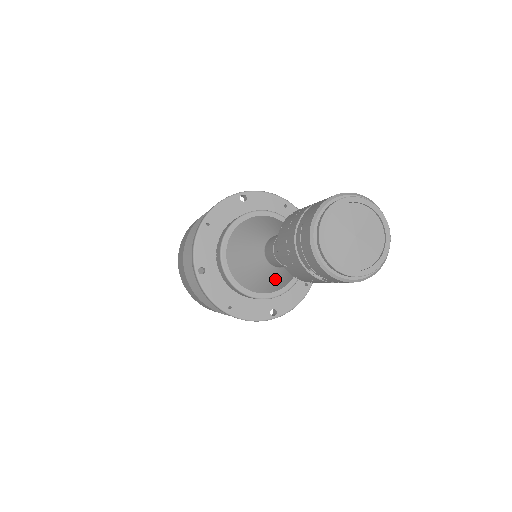
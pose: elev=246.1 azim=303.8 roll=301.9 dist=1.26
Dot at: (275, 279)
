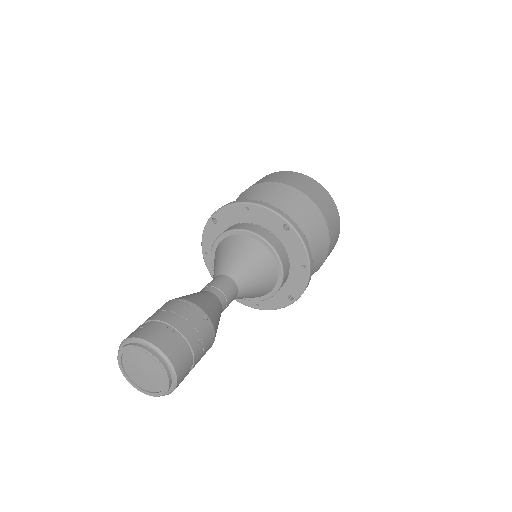
Dot at: occluded
